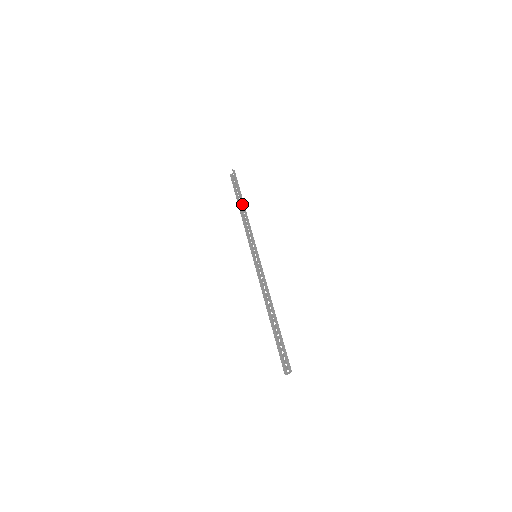
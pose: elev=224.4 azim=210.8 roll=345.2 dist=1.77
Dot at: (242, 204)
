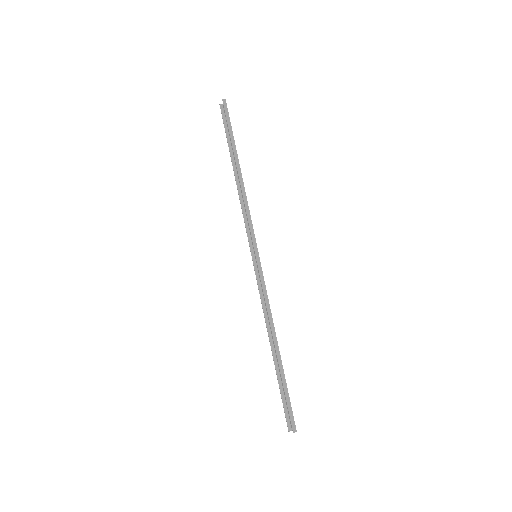
Dot at: occluded
